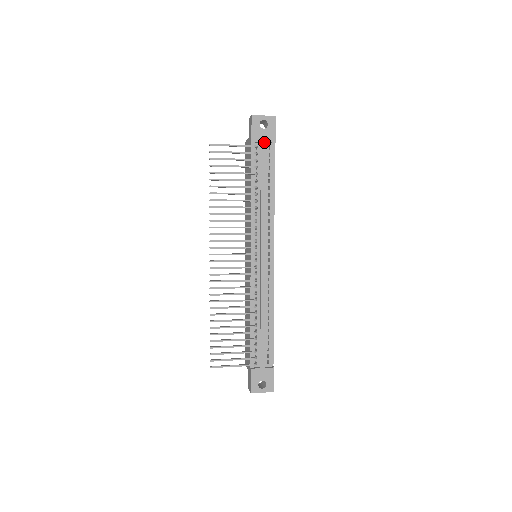
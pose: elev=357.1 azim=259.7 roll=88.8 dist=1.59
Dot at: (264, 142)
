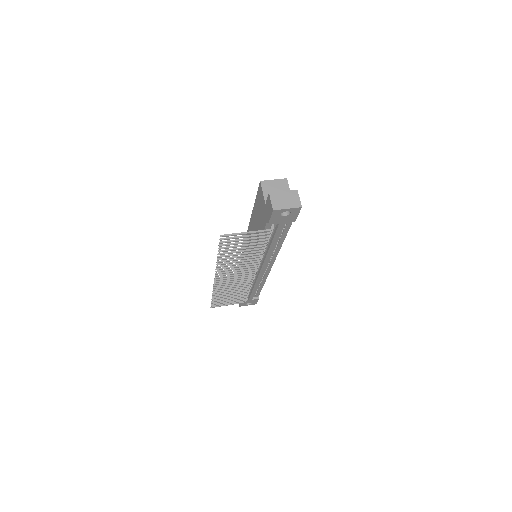
Dot at: (282, 223)
